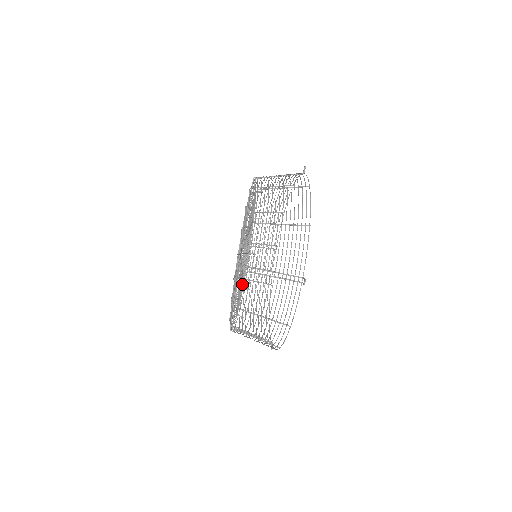
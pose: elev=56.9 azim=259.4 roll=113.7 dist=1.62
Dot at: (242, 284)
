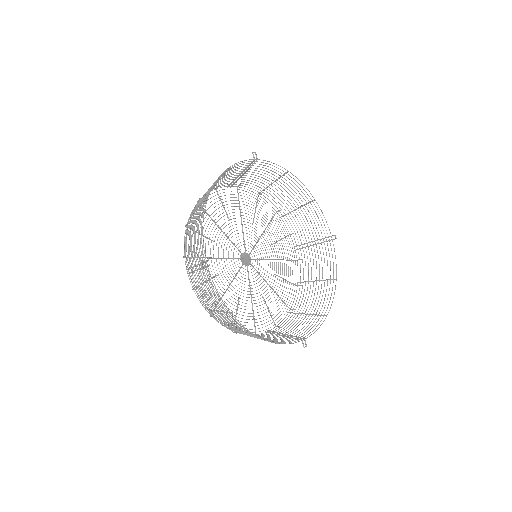
Dot at: occluded
